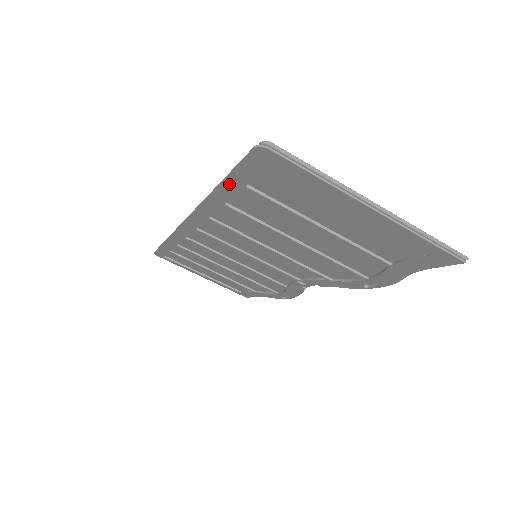
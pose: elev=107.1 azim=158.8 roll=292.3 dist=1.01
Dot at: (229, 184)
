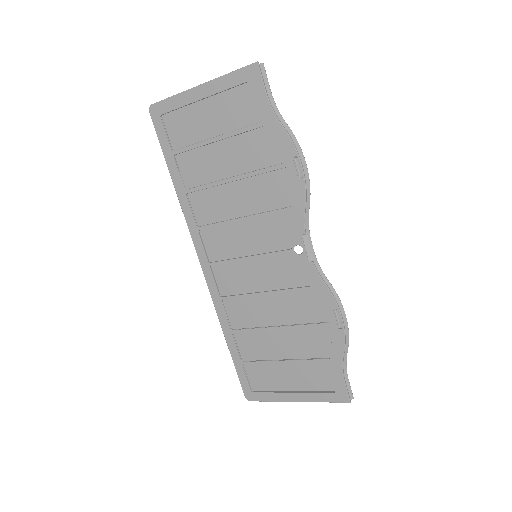
Dot at: (169, 161)
